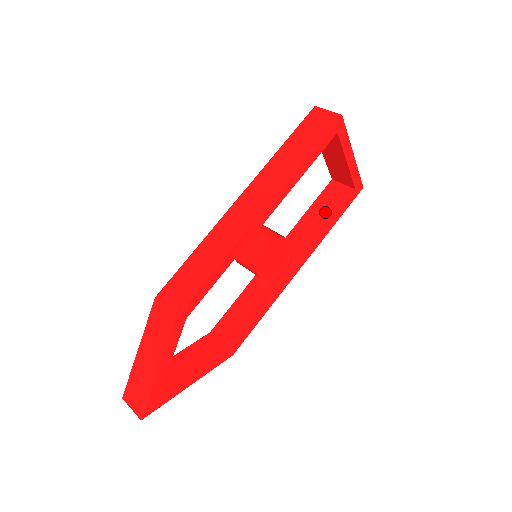
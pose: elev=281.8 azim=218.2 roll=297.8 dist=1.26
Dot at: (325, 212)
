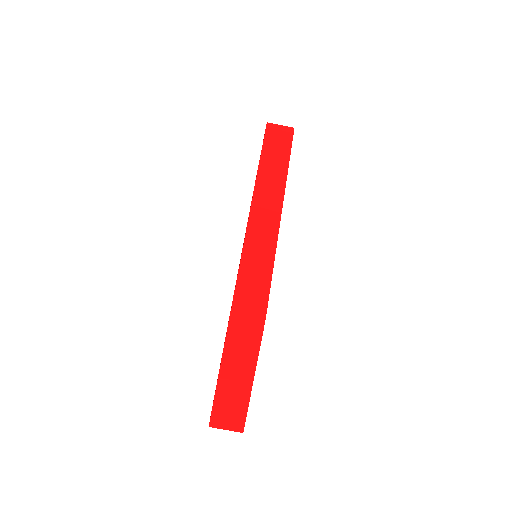
Dot at: occluded
